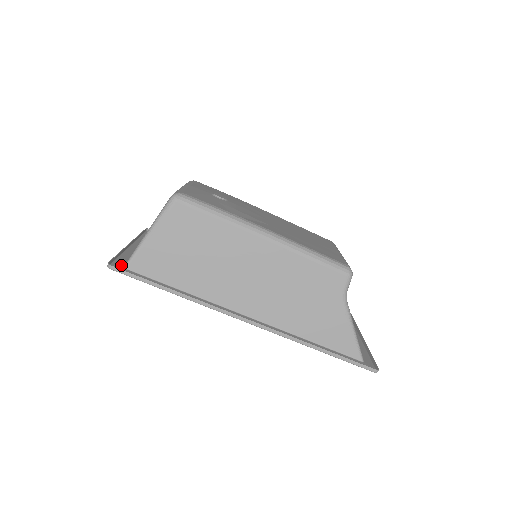
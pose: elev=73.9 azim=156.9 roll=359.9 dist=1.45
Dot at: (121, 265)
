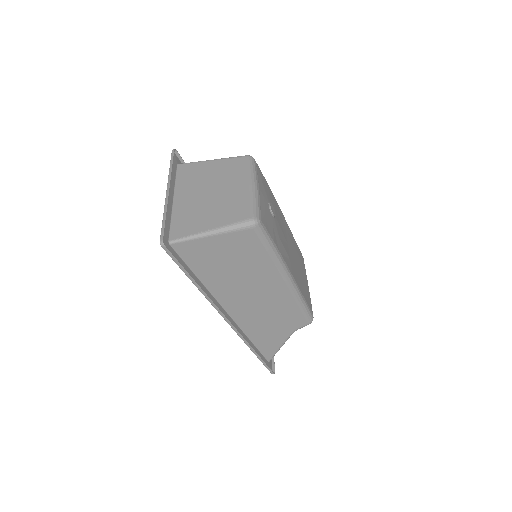
Dot at: (167, 238)
